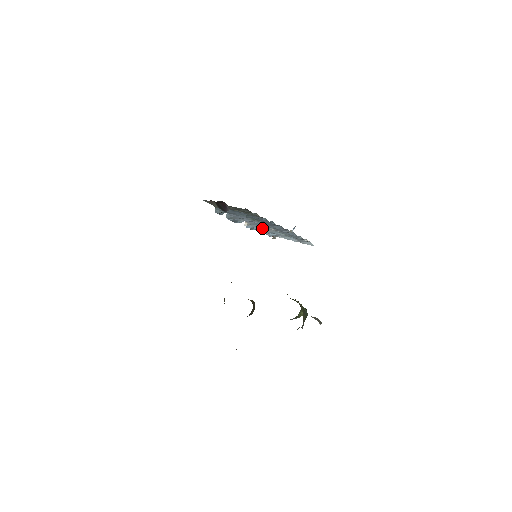
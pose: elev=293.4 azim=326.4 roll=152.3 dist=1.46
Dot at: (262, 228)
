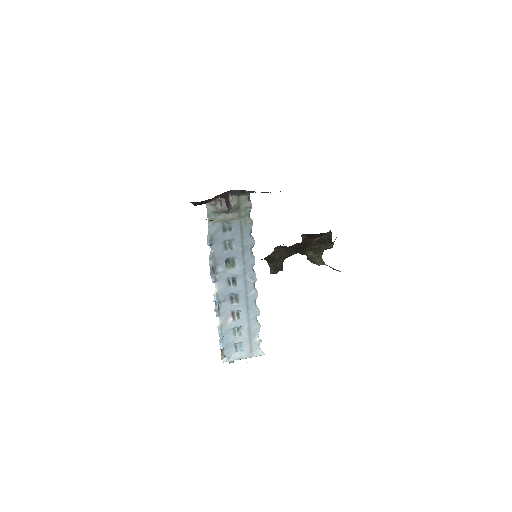
Dot at: (220, 319)
